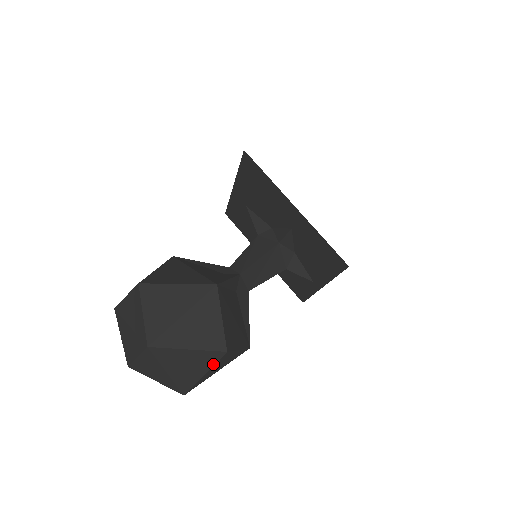
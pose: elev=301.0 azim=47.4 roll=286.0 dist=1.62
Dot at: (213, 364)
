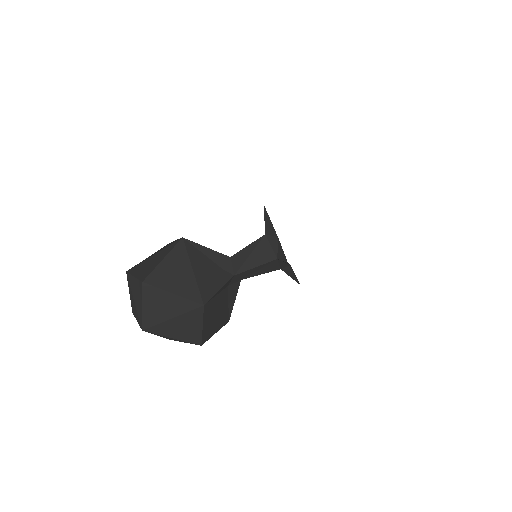
Dot at: occluded
